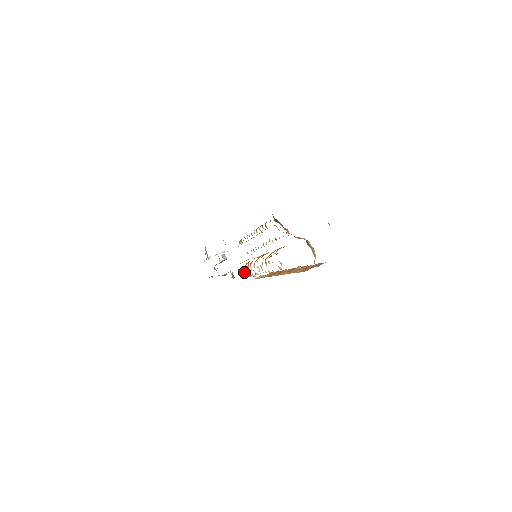
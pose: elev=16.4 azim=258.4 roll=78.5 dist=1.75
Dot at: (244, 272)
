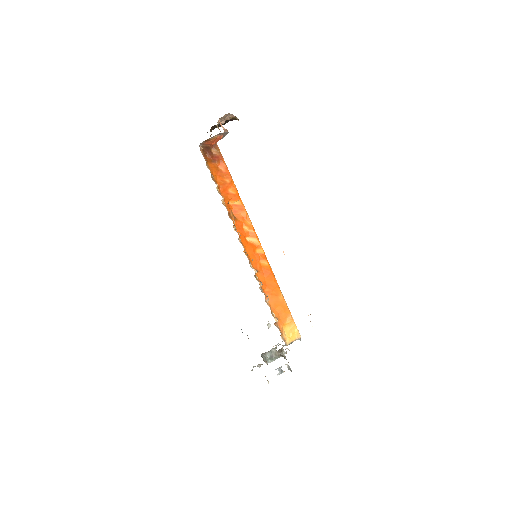
Dot at: (272, 312)
